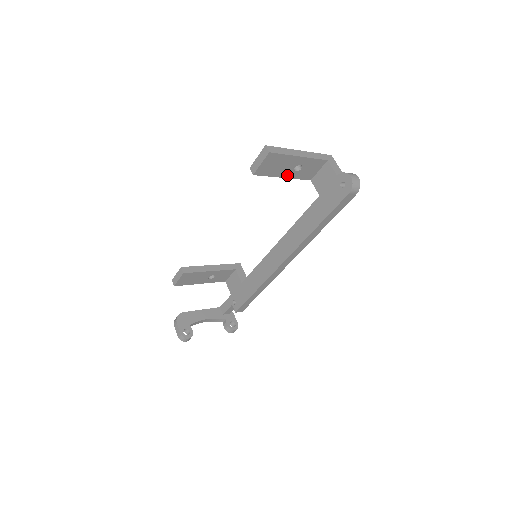
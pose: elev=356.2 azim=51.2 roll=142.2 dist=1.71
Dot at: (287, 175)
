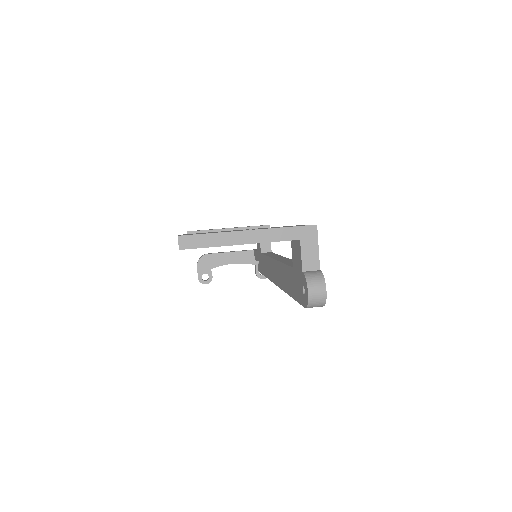
Dot at: occluded
